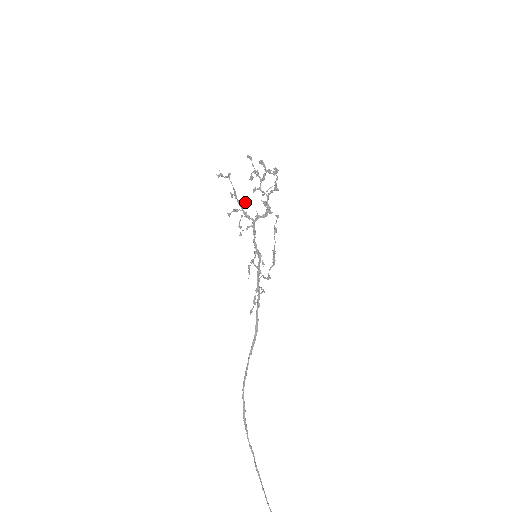
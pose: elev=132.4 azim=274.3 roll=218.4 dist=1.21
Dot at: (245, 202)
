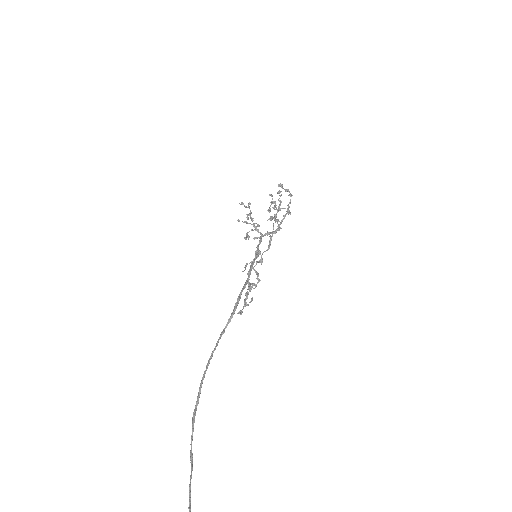
Dot at: (259, 225)
